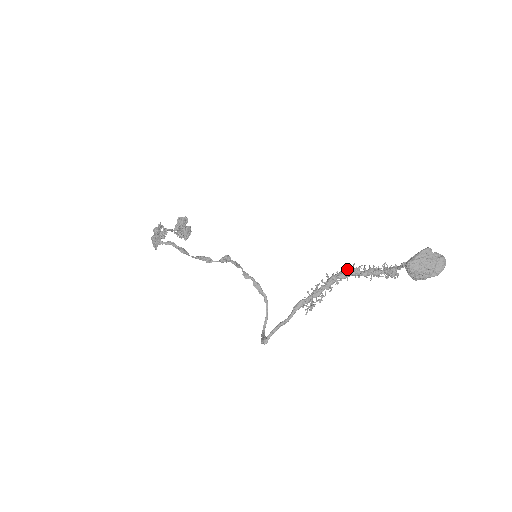
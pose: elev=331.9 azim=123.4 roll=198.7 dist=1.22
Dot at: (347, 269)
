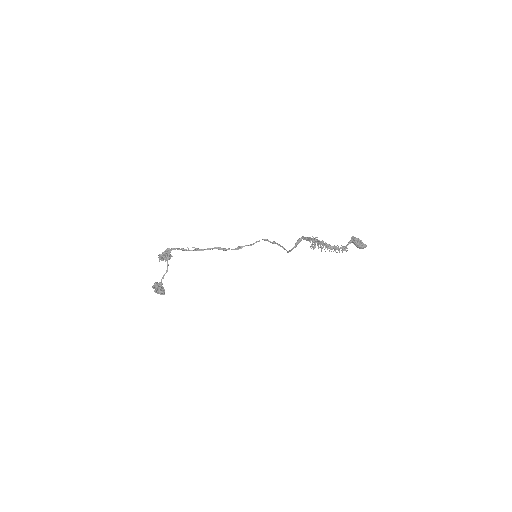
Dot at: (323, 241)
